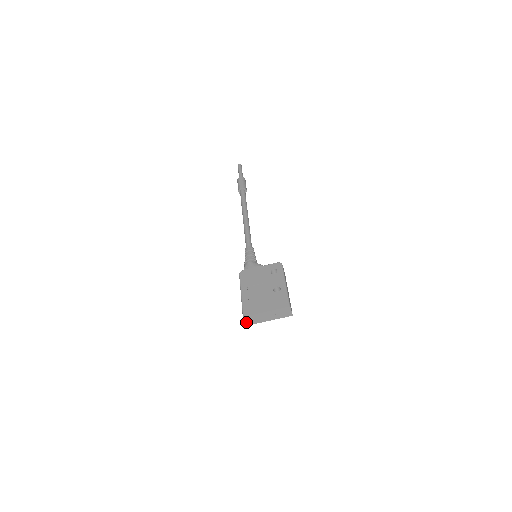
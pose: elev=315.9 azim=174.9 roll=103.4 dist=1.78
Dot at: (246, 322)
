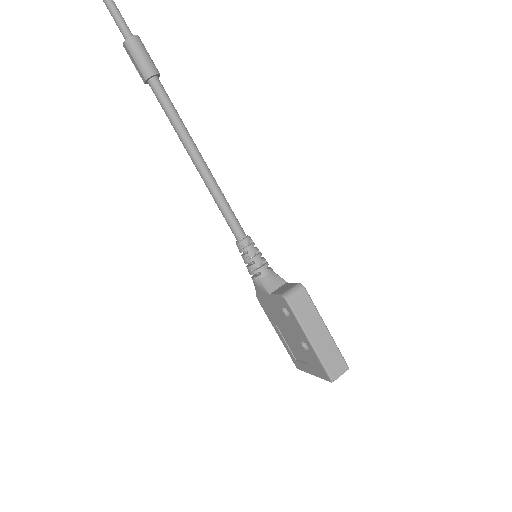
Dot at: occluded
